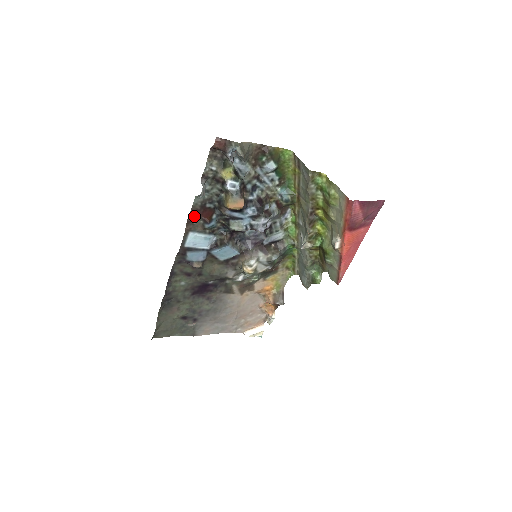
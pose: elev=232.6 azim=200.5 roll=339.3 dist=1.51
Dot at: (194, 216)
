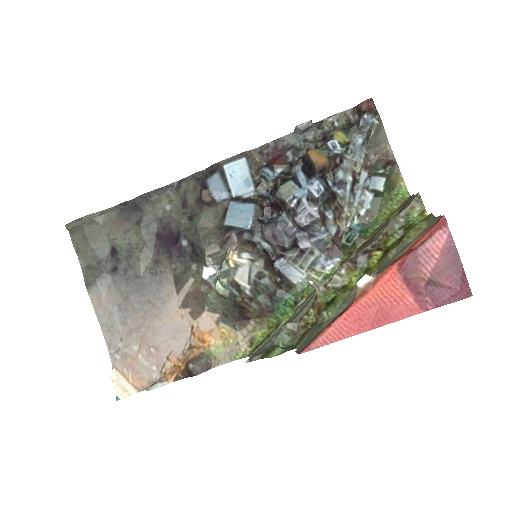
Dot at: (267, 151)
